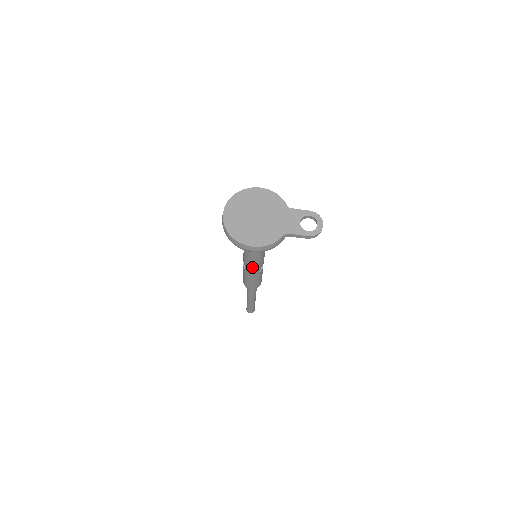
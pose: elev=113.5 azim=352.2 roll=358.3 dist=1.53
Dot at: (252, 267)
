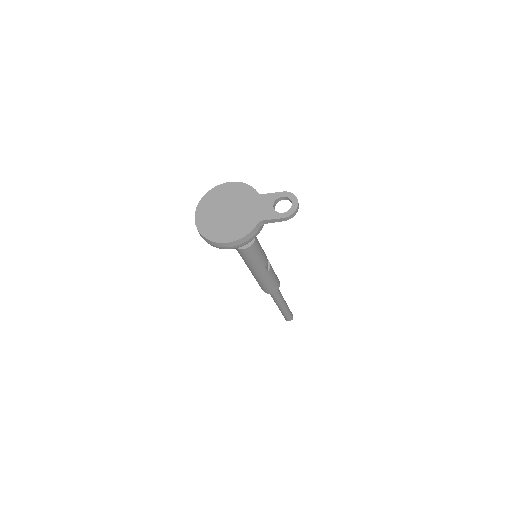
Dot at: (255, 268)
